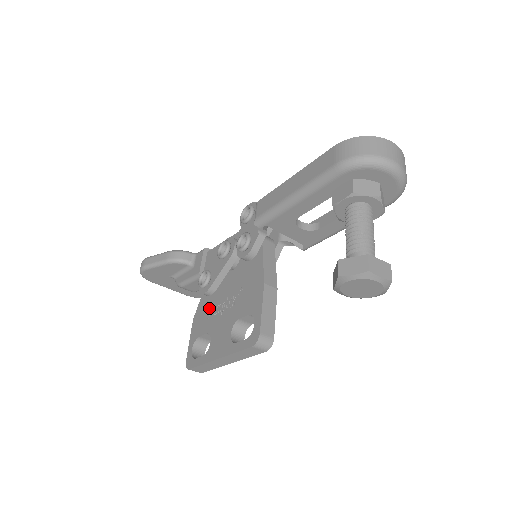
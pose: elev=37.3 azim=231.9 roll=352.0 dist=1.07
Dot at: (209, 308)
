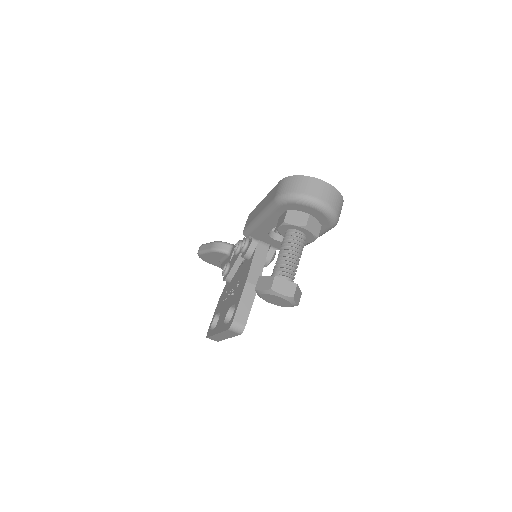
Dot at: (226, 293)
